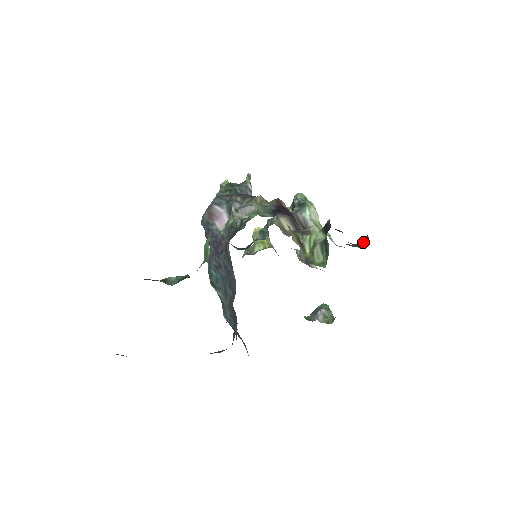
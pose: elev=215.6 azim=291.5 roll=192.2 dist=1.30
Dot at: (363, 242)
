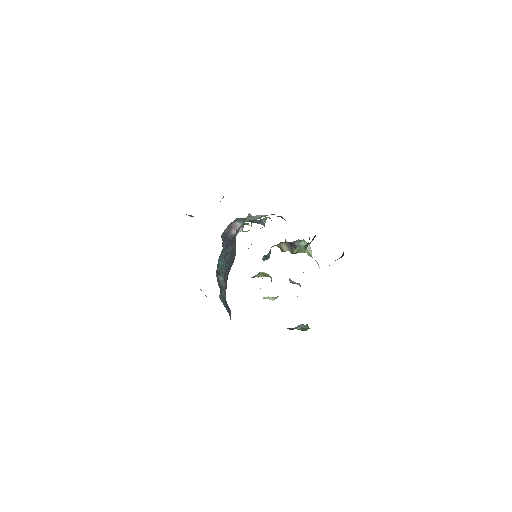
Dot at: occluded
